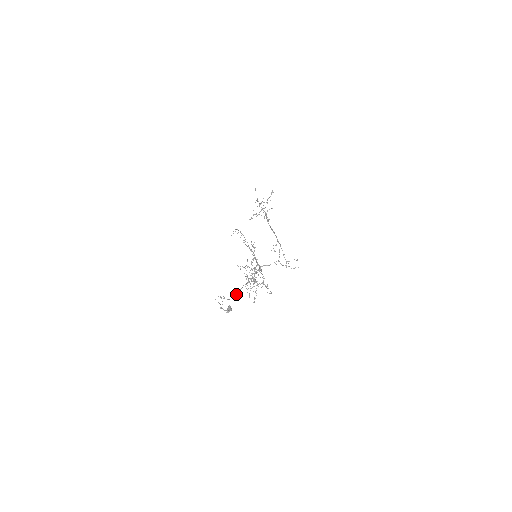
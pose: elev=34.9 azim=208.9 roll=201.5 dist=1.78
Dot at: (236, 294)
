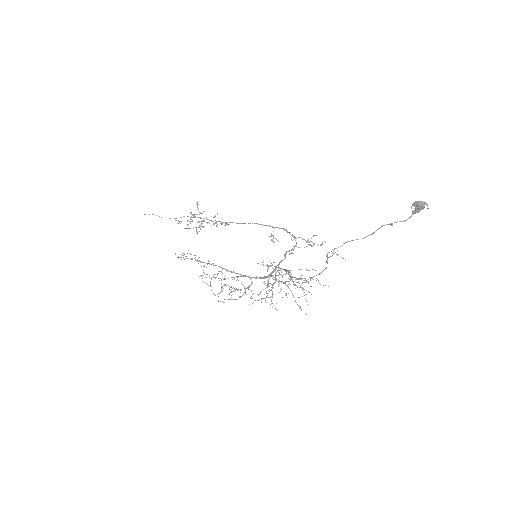
Dot at: occluded
